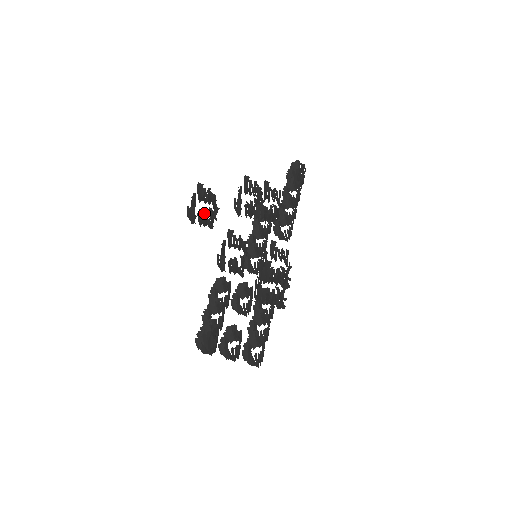
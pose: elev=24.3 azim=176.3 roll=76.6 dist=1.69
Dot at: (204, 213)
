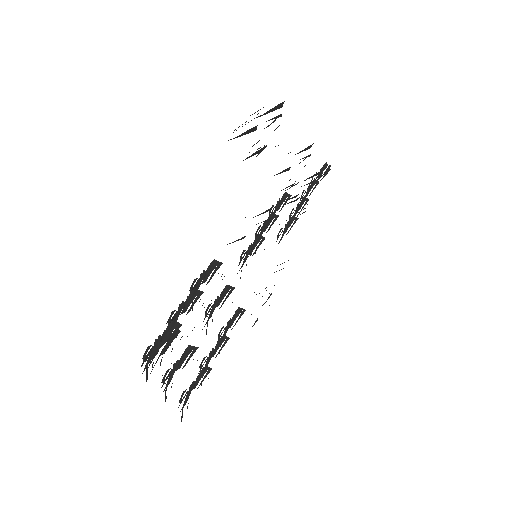
Dot at: occluded
